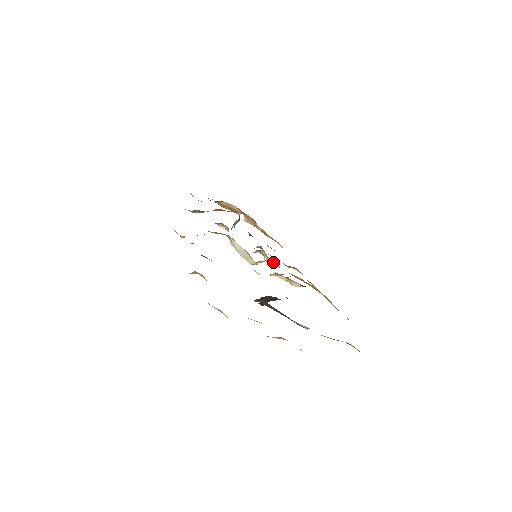
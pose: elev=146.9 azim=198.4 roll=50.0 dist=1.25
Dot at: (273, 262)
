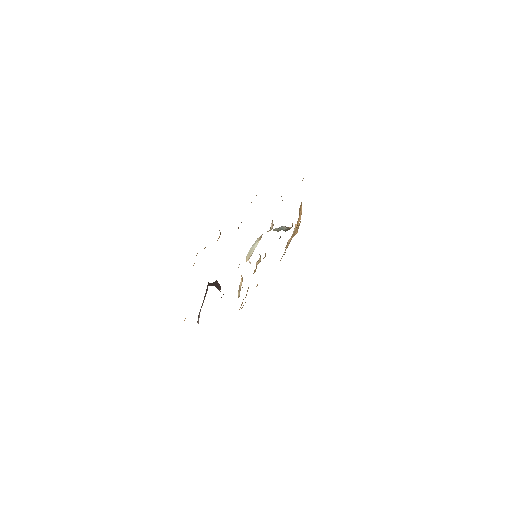
Dot at: occluded
